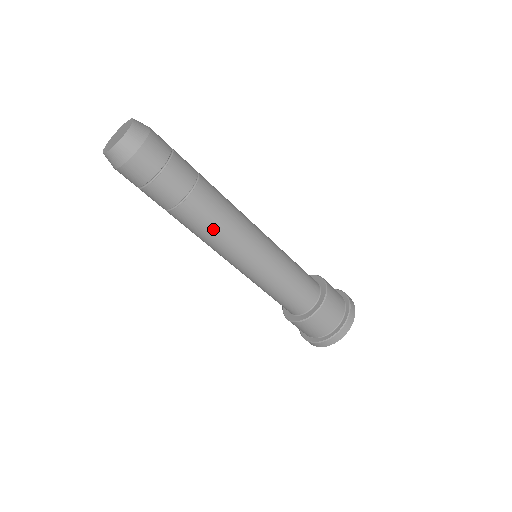
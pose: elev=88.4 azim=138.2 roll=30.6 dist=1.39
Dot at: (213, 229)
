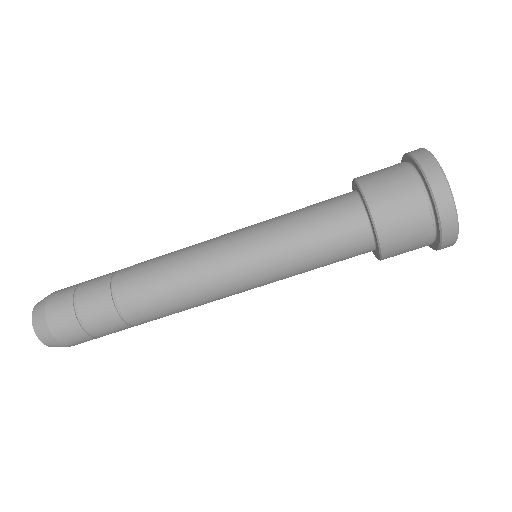
Dot at: (166, 289)
